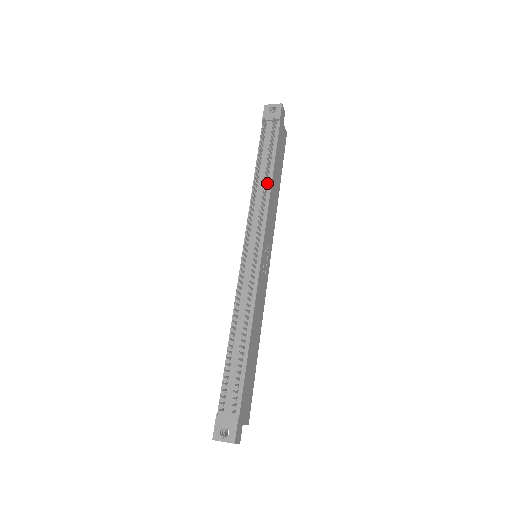
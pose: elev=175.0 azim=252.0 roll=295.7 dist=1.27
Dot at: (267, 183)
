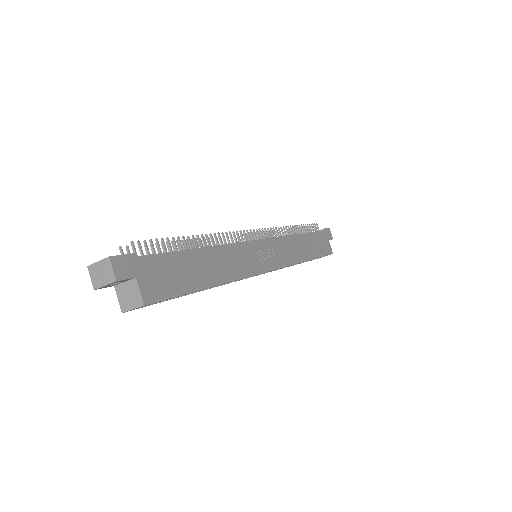
Dot at: occluded
